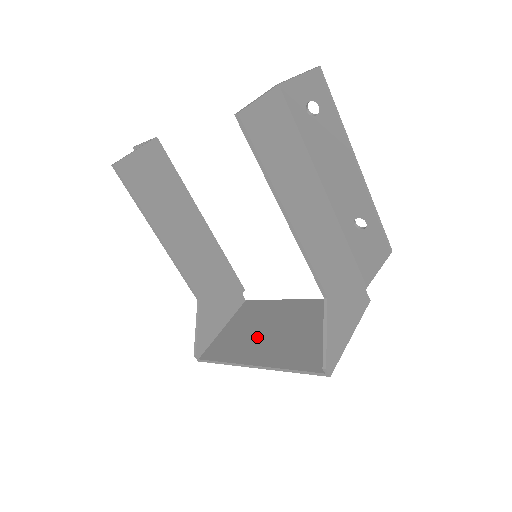
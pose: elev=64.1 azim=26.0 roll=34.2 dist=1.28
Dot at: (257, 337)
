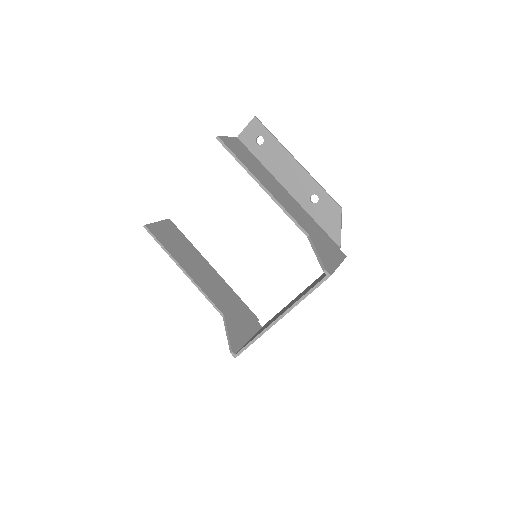
Dot at: occluded
